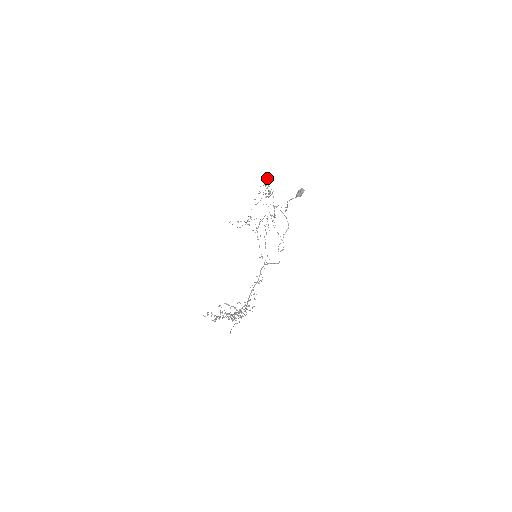
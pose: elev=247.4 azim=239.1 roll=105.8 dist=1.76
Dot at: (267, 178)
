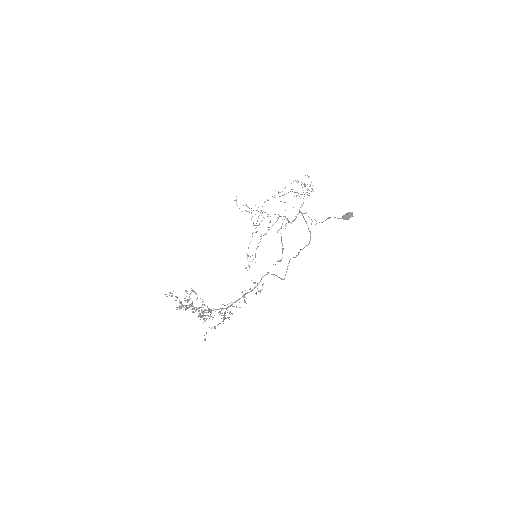
Dot at: (308, 177)
